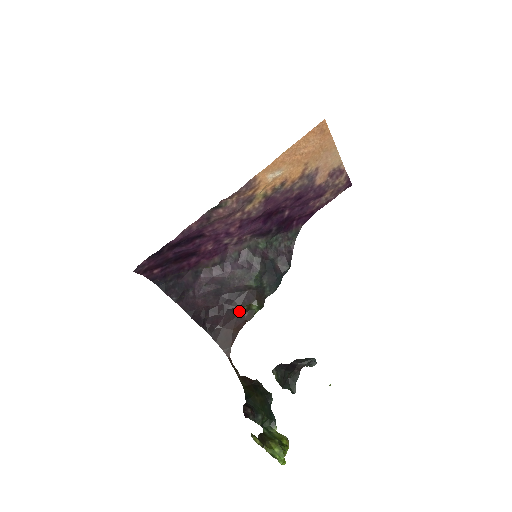
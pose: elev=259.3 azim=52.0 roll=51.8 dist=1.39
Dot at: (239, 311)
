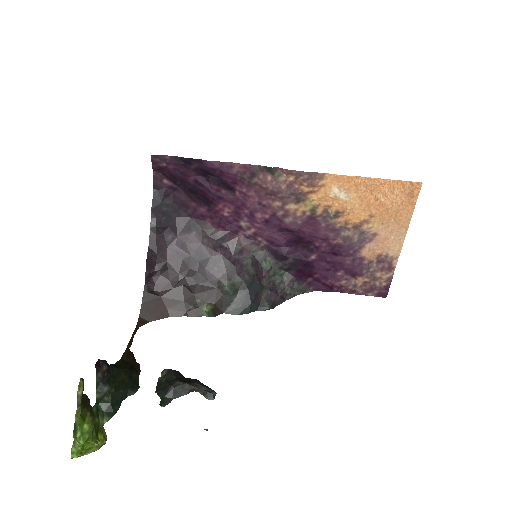
Dot at: (190, 298)
